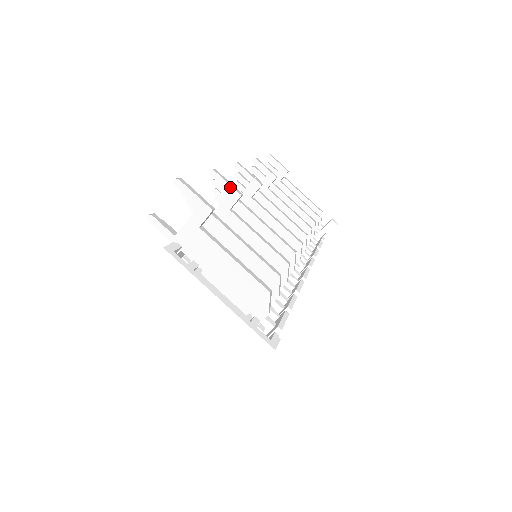
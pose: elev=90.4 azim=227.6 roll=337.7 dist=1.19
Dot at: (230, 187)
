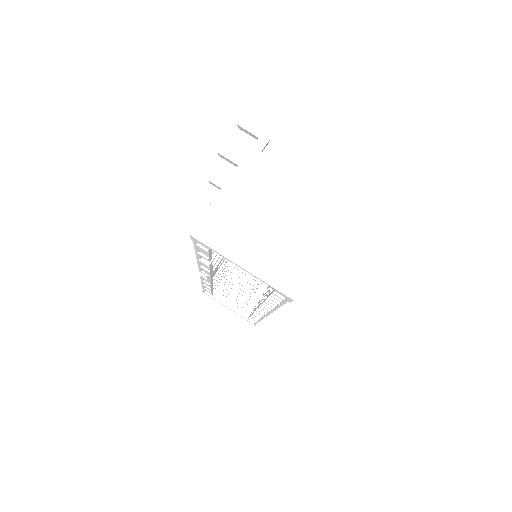
Dot at: occluded
